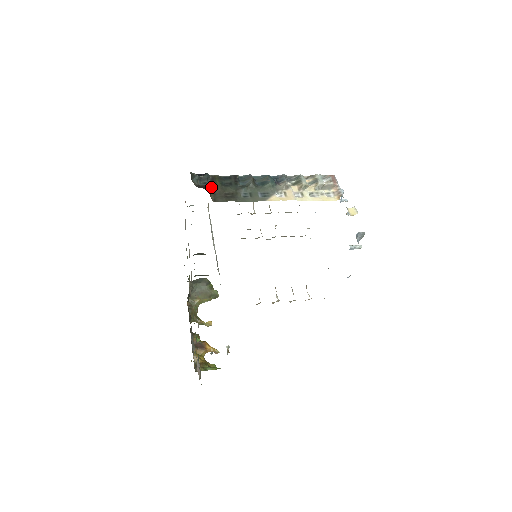
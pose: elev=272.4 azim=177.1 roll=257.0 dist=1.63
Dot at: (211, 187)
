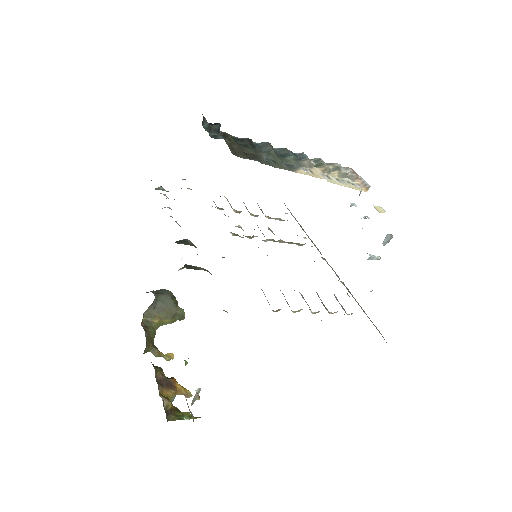
Dot at: (226, 140)
